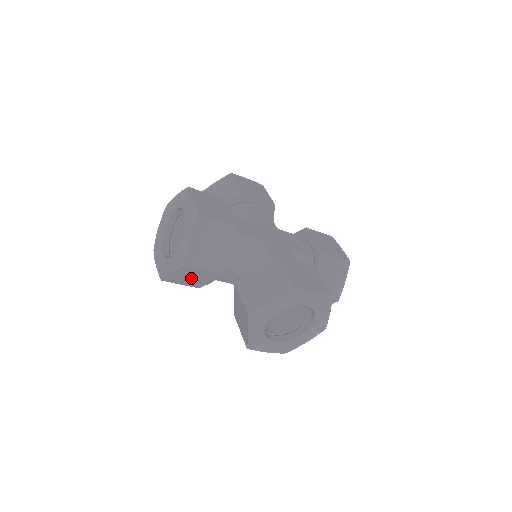
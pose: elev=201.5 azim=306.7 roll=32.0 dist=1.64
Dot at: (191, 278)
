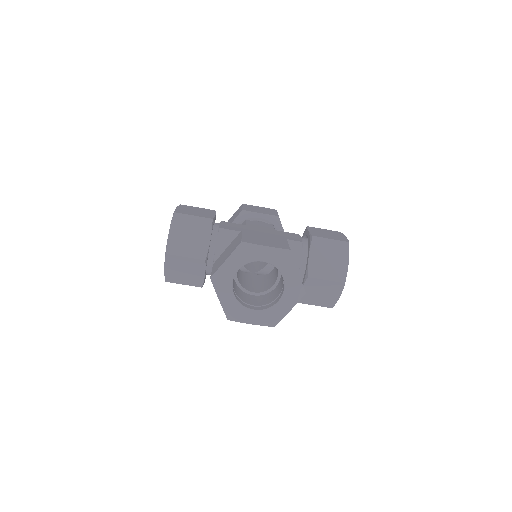
Dot at: (185, 273)
